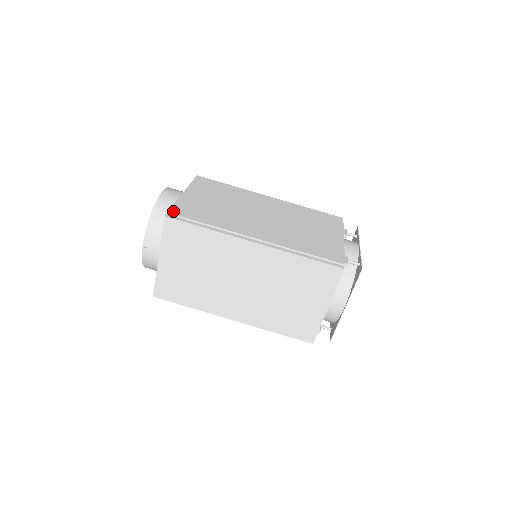
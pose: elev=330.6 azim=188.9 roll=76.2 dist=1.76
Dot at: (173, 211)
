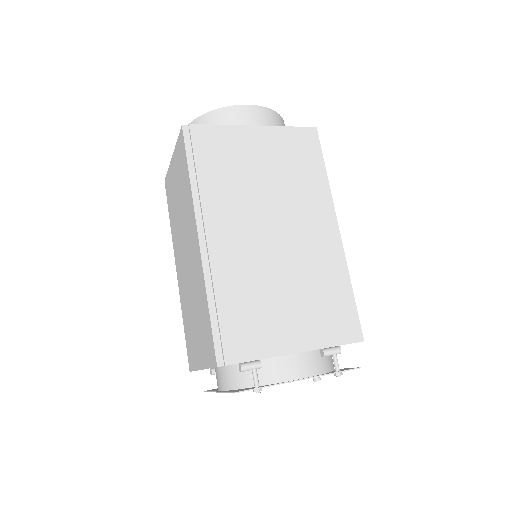
Dot at: (197, 129)
